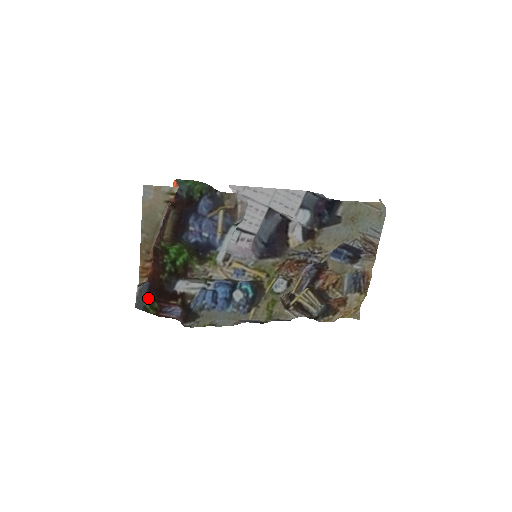
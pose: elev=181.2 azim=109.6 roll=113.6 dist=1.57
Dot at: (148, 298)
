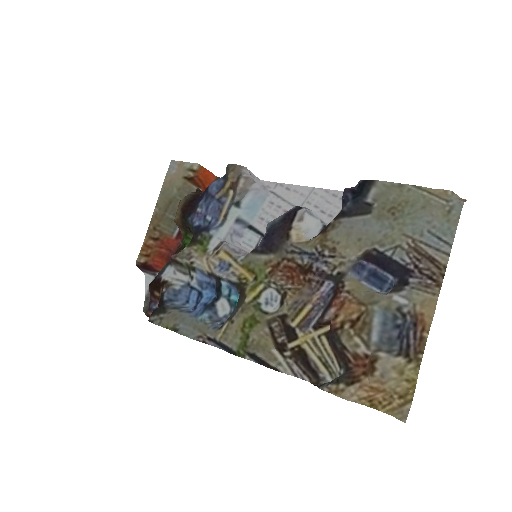
Dot at: occluded
